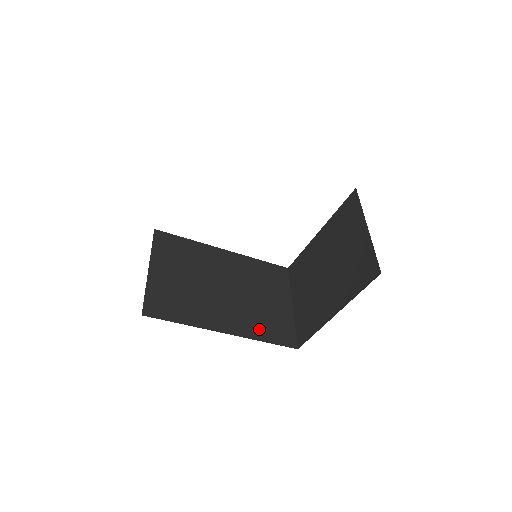
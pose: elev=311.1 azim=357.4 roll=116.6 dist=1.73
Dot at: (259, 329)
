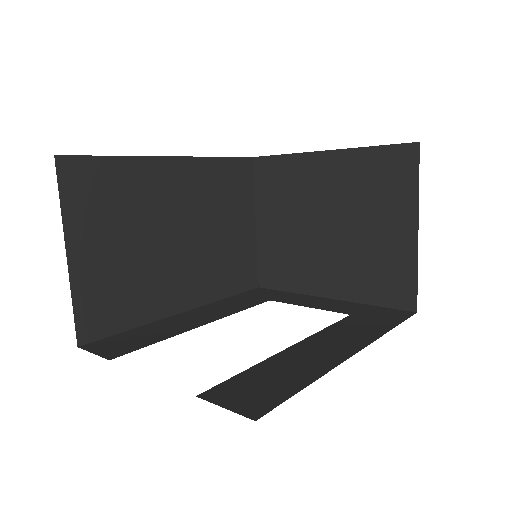
Dot at: (221, 282)
